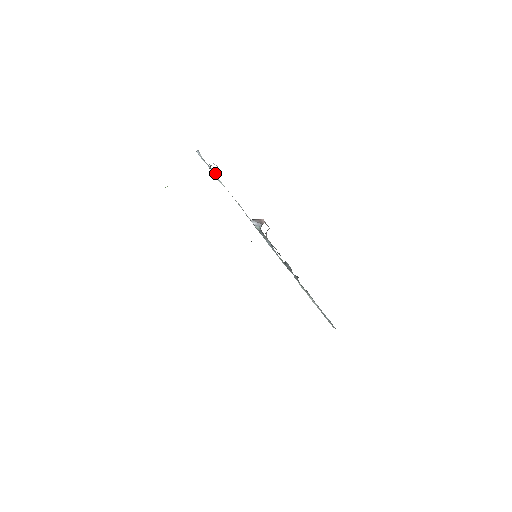
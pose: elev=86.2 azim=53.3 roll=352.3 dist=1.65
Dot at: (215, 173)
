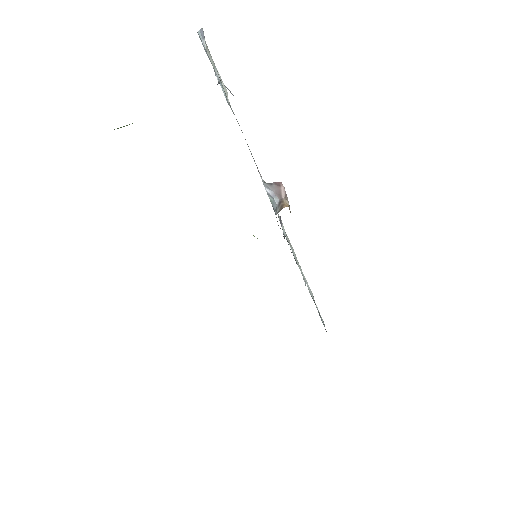
Dot at: occluded
